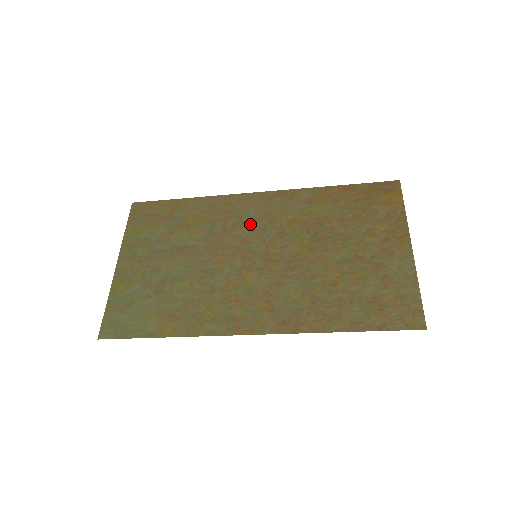
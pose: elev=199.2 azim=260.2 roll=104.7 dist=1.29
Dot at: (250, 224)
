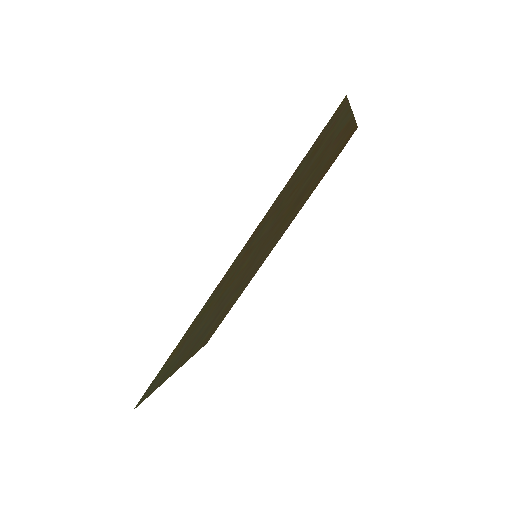
Dot at: (262, 256)
